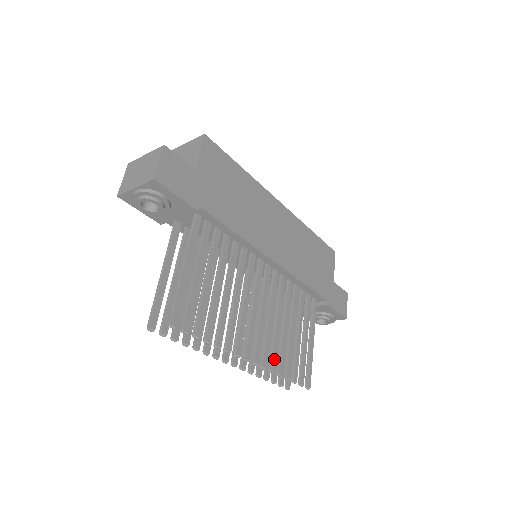
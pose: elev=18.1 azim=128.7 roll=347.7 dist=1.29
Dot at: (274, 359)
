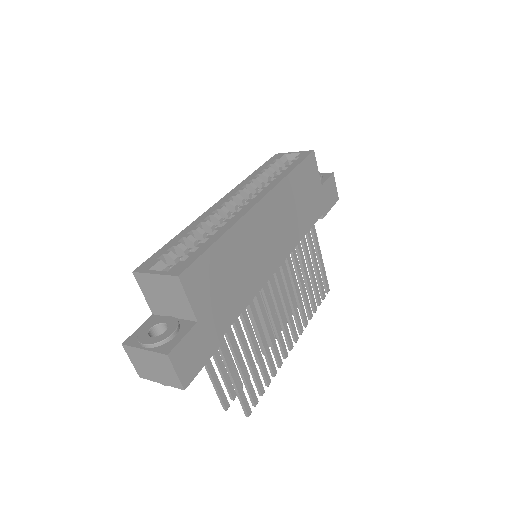
Dot at: (305, 317)
